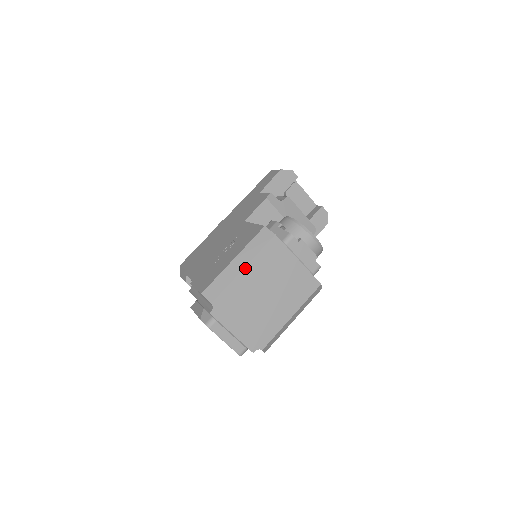
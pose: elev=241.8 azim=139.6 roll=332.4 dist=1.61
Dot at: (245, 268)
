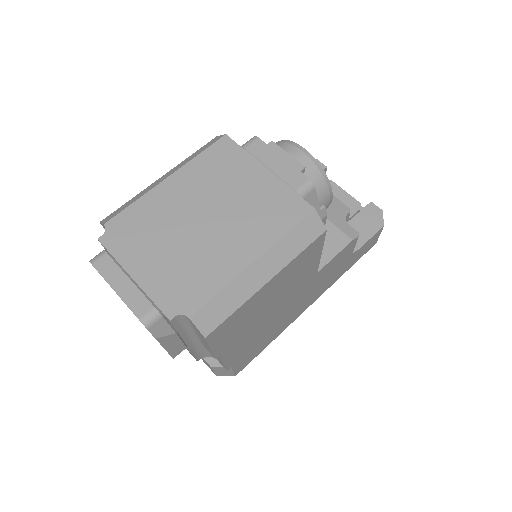
Dot at: (170, 177)
